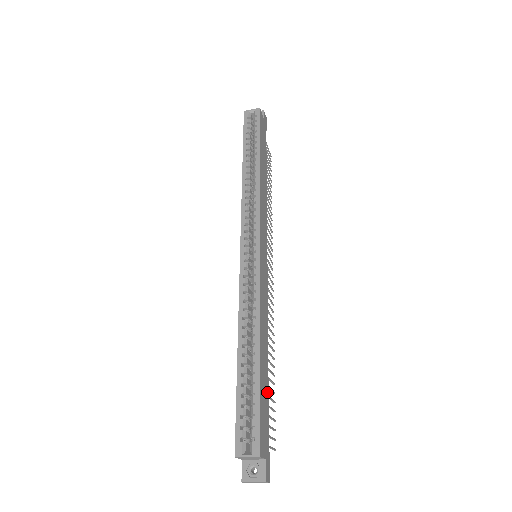
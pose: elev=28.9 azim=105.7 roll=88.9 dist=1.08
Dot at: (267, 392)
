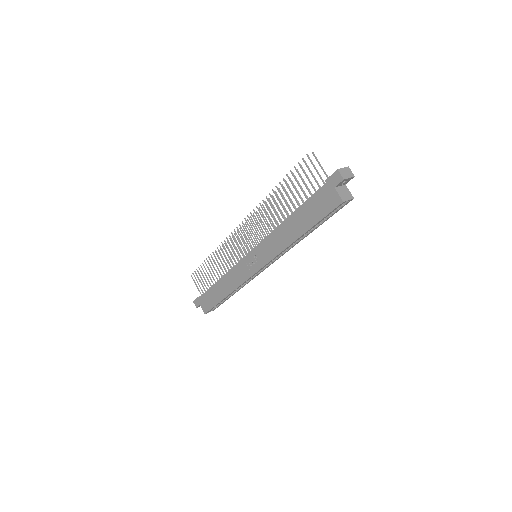
Dot at: occluded
